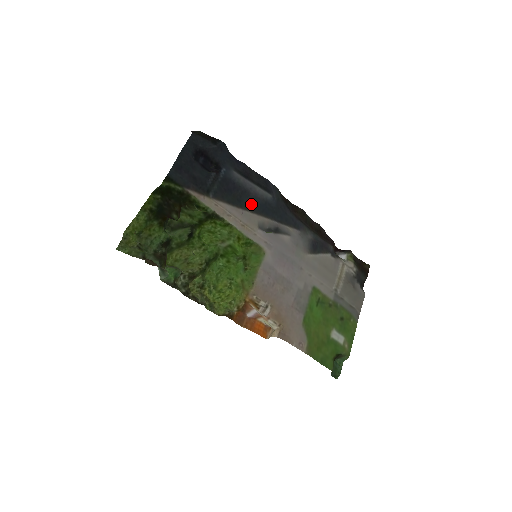
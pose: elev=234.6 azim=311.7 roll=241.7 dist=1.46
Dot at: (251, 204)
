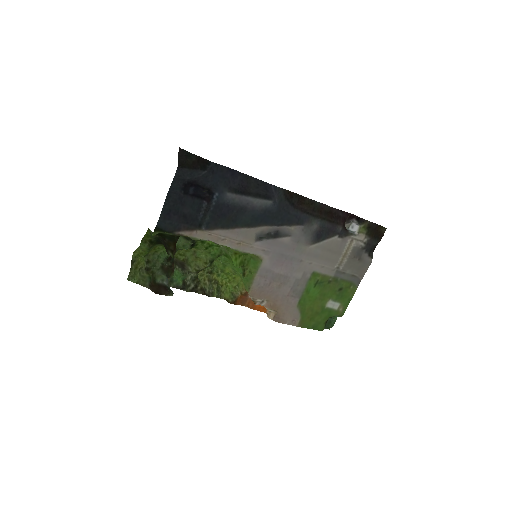
Dot at: (248, 219)
